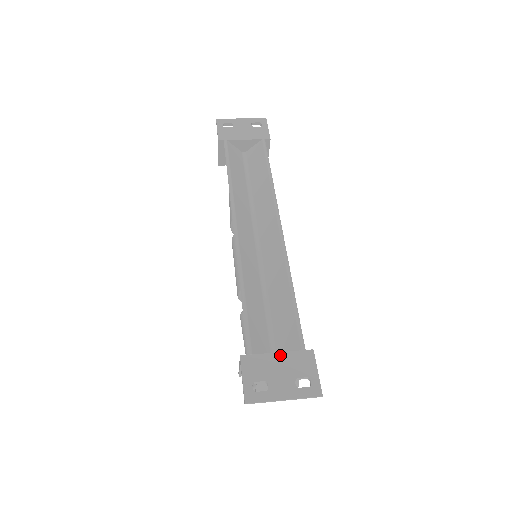
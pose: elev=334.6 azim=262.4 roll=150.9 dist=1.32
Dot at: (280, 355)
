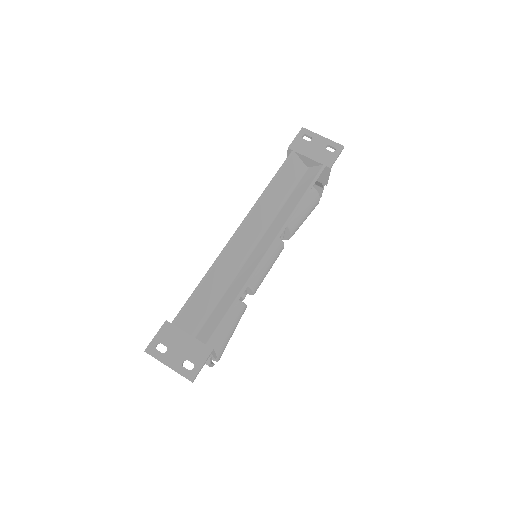
Dot at: (190, 337)
